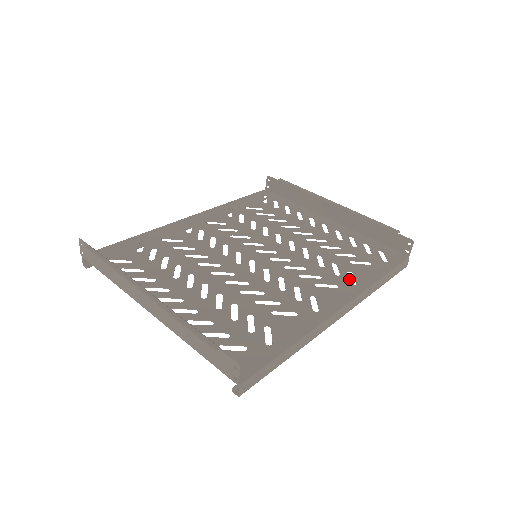
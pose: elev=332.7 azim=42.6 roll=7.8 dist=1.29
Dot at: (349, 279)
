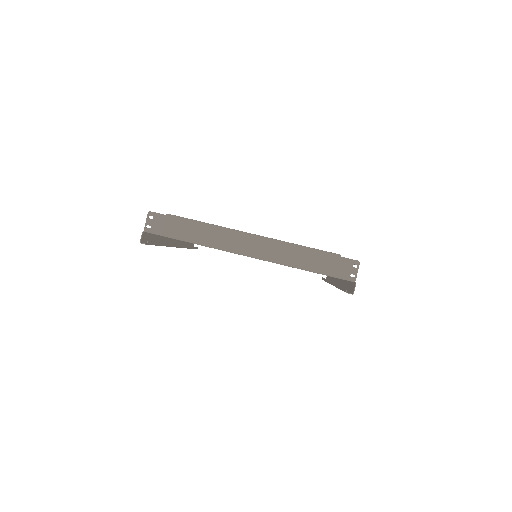
Dot at: occluded
